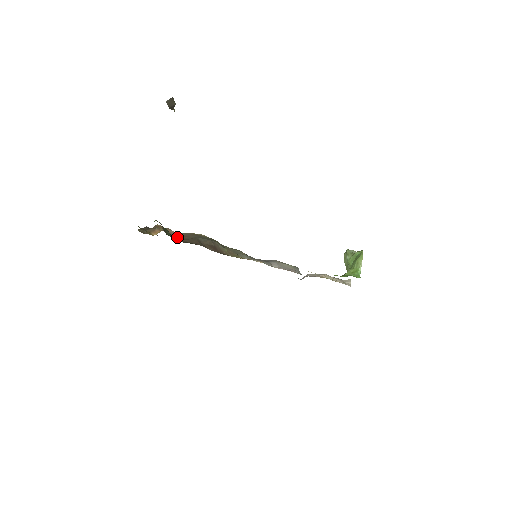
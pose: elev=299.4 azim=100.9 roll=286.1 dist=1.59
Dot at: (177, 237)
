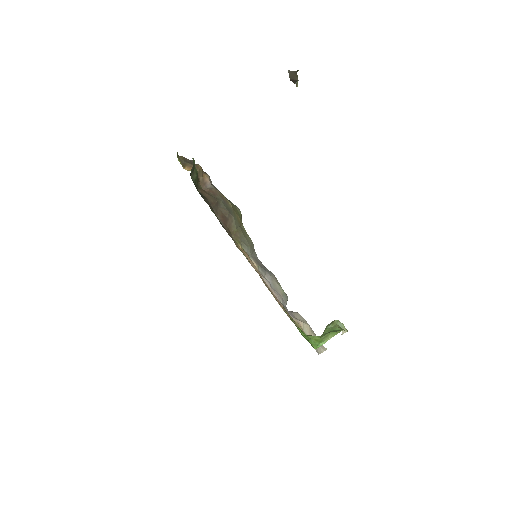
Dot at: (207, 187)
